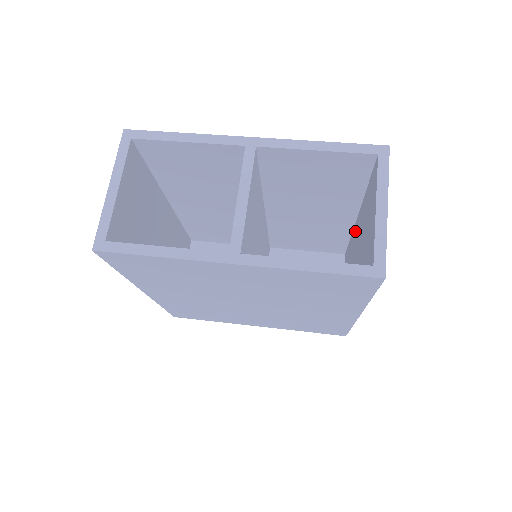
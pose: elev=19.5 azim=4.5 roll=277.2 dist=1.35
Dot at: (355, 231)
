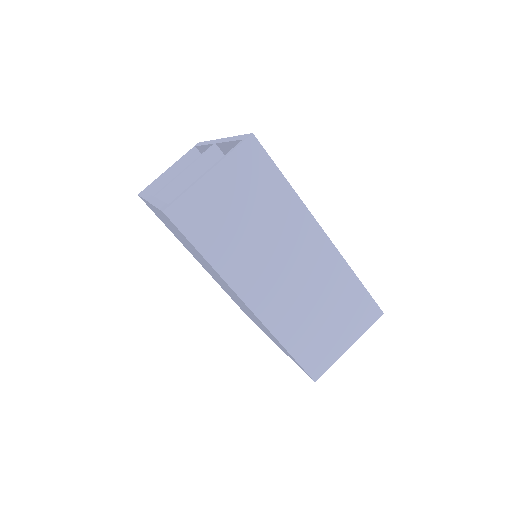
Dot at: occluded
